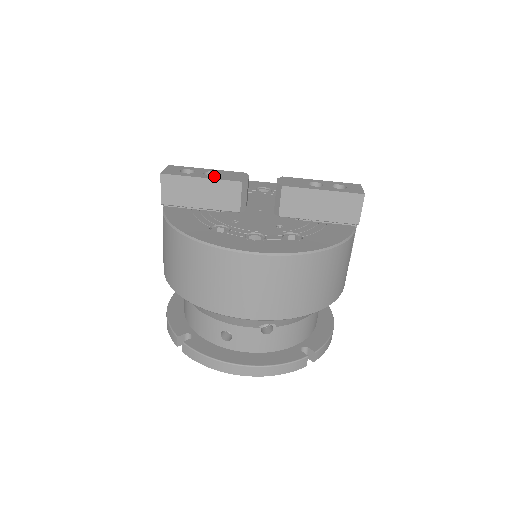
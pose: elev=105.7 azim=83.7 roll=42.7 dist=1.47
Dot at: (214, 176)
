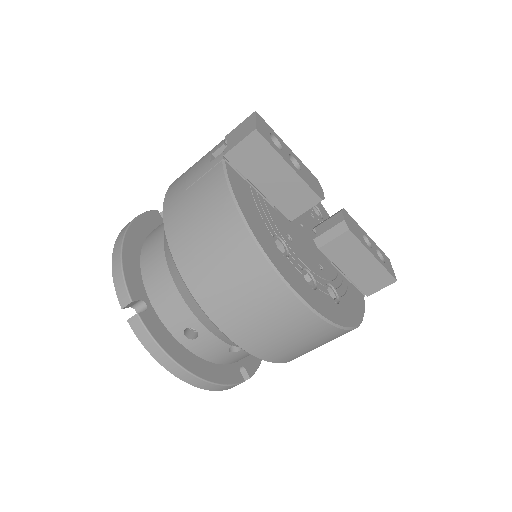
Dot at: (300, 171)
